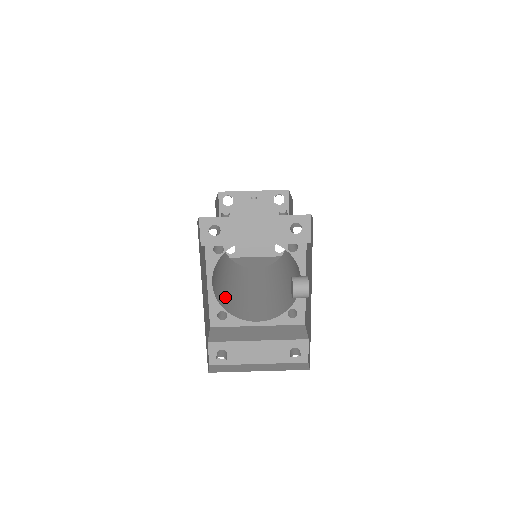
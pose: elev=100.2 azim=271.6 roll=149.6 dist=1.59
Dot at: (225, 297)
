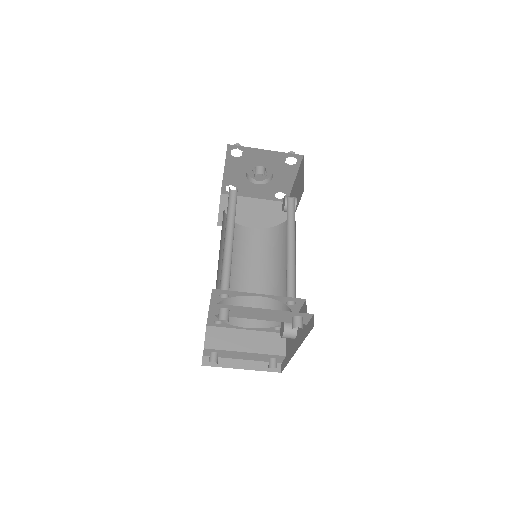
Dot at: occluded
